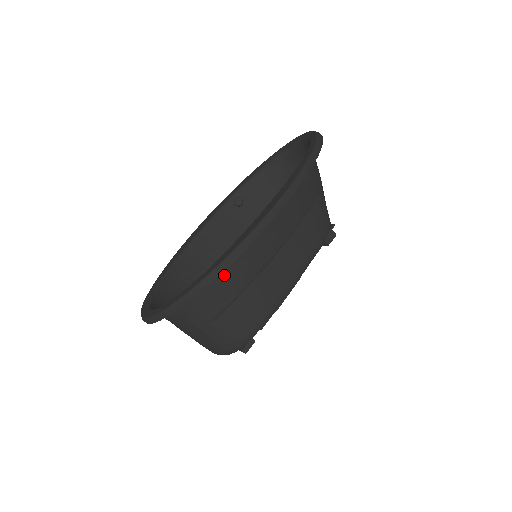
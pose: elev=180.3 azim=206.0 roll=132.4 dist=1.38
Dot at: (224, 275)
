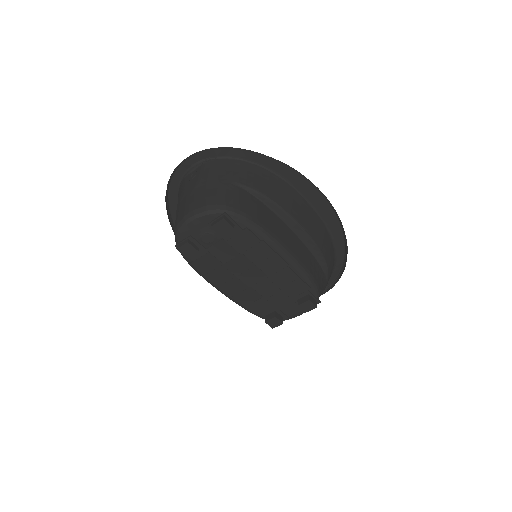
Dot at: (269, 181)
